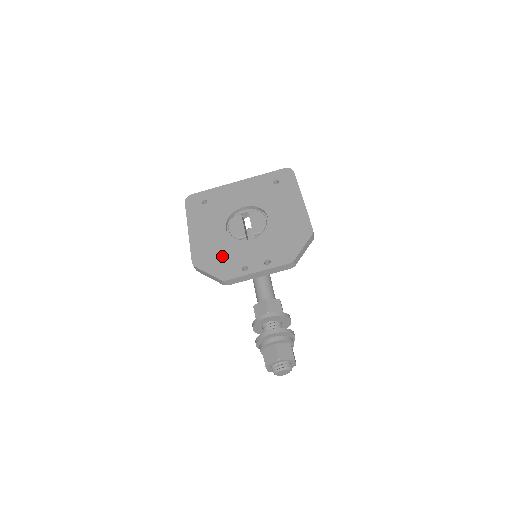
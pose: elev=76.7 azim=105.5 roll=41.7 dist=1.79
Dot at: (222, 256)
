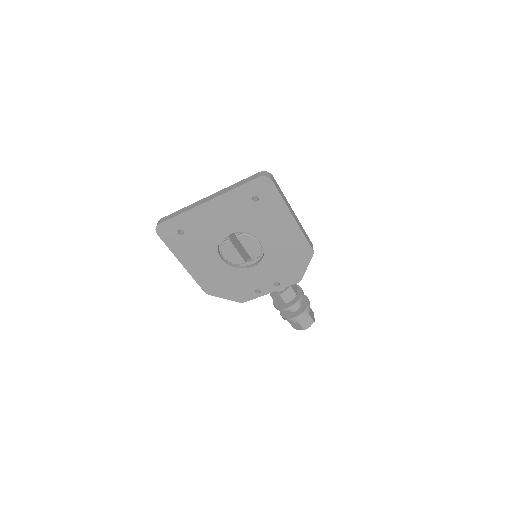
Dot at: (231, 284)
